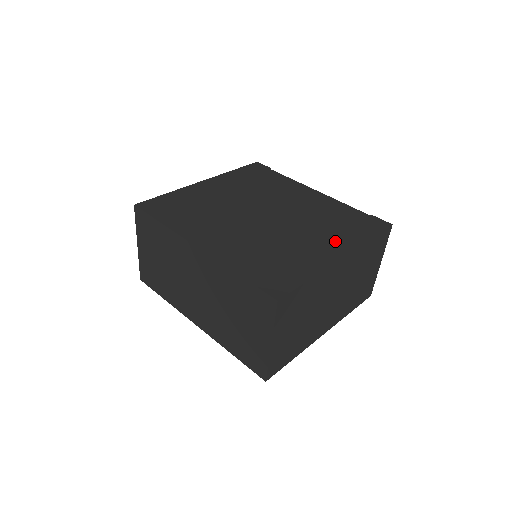
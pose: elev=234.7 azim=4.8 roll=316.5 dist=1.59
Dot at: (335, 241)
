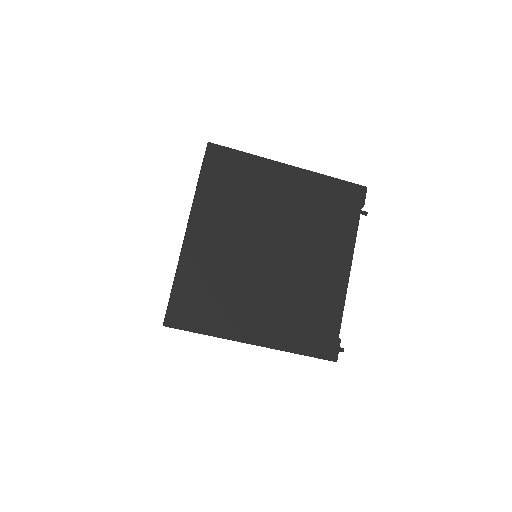
Dot at: (272, 328)
